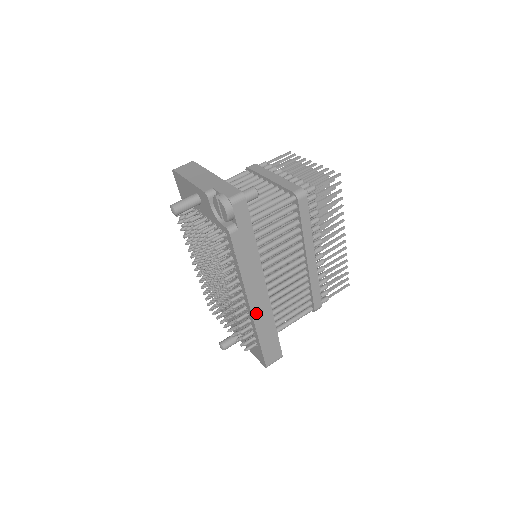
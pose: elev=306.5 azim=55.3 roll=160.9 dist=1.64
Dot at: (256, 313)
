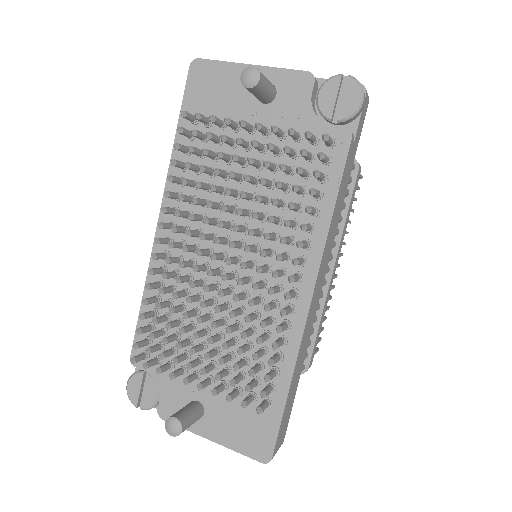
Dot at: (308, 320)
